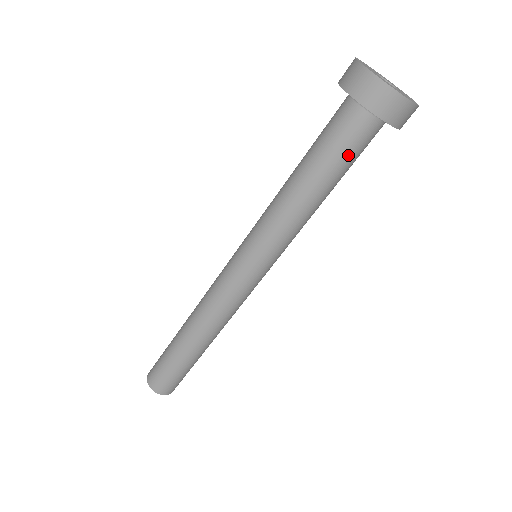
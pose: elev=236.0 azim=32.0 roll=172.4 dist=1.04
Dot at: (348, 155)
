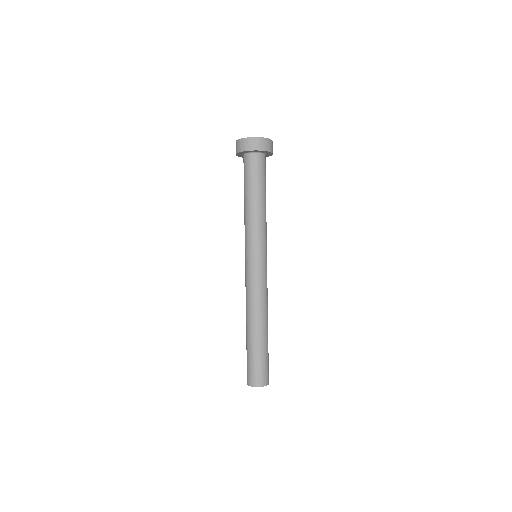
Dot at: (253, 175)
